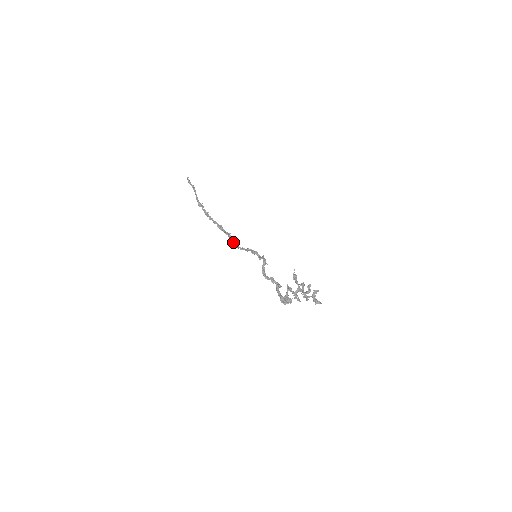
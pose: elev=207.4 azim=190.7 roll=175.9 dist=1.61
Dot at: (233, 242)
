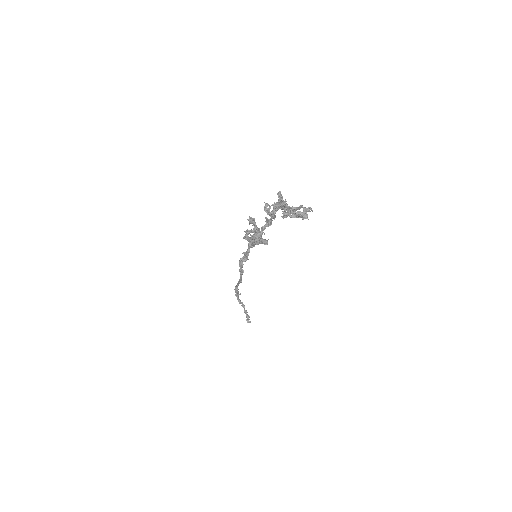
Dot at: (240, 266)
